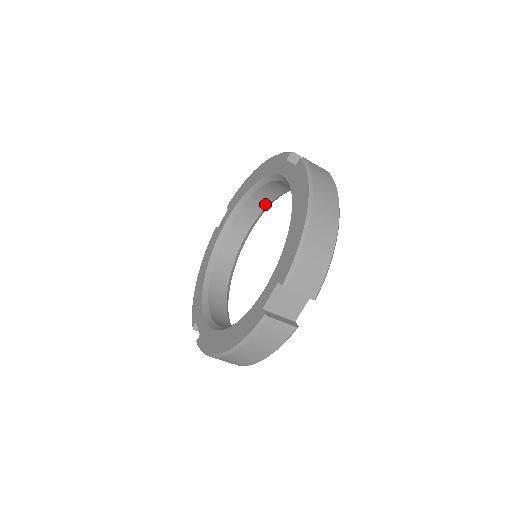
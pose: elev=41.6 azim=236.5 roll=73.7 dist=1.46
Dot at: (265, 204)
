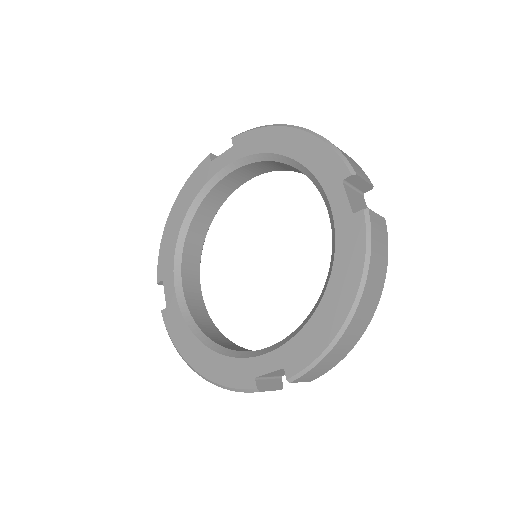
Dot at: (284, 169)
